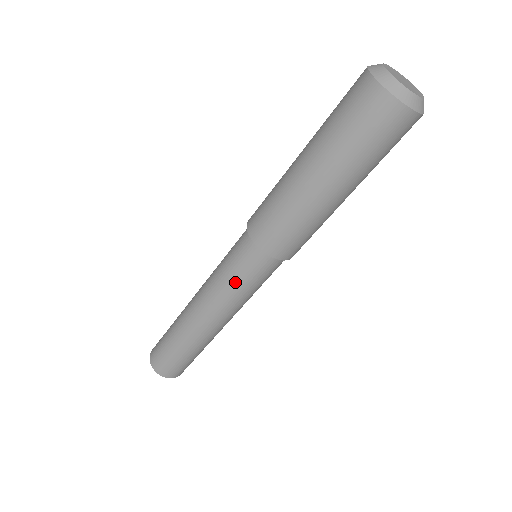
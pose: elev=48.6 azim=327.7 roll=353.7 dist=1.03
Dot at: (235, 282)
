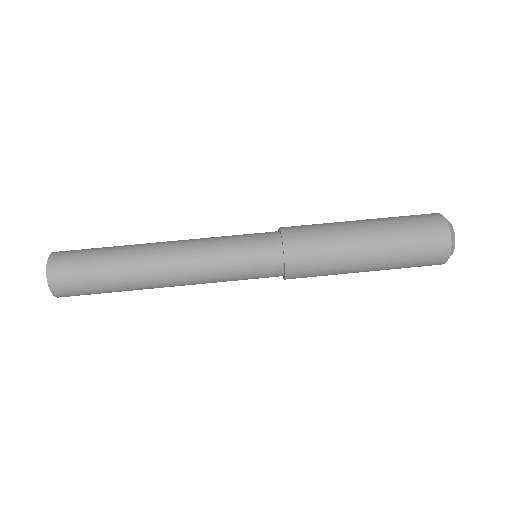
Dot at: (232, 236)
